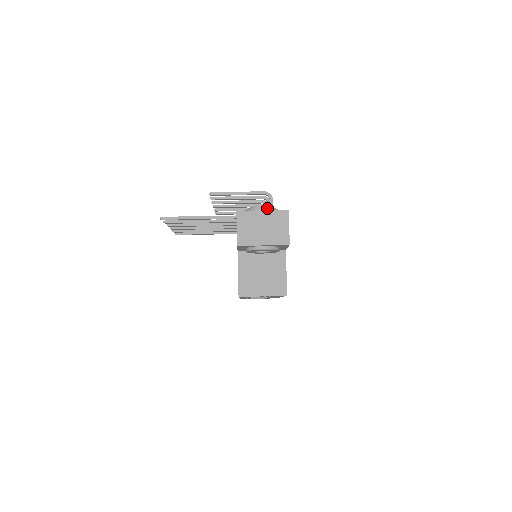
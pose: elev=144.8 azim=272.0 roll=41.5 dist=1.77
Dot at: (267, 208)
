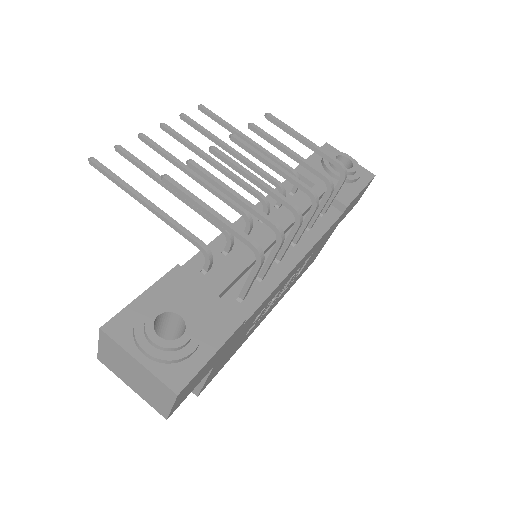
Dot at: (153, 357)
